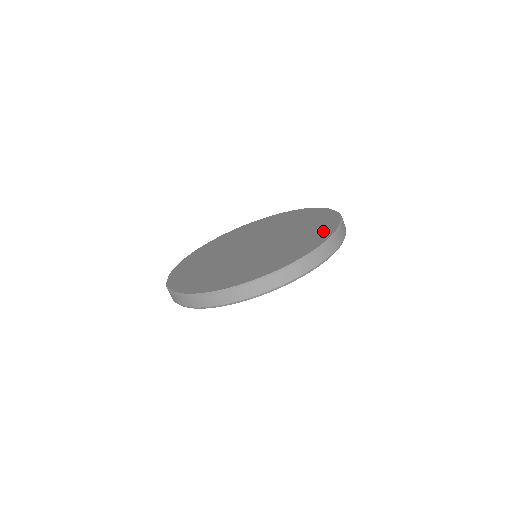
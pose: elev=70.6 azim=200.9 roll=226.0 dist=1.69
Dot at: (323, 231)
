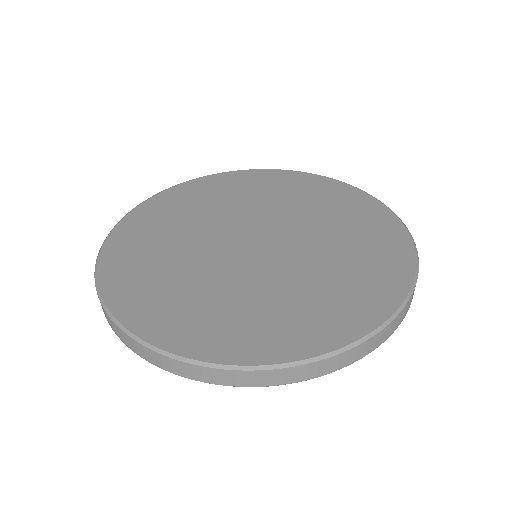
Dot at: (326, 327)
